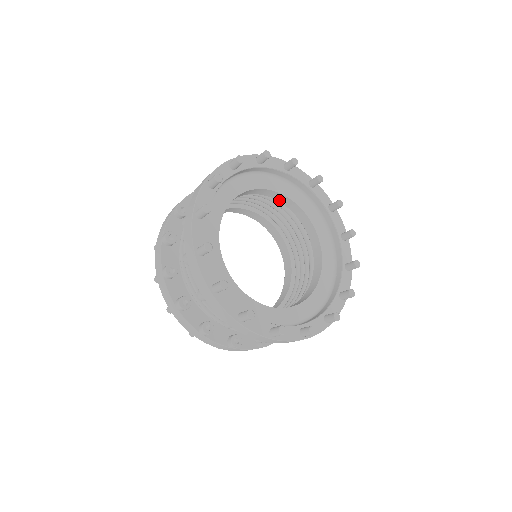
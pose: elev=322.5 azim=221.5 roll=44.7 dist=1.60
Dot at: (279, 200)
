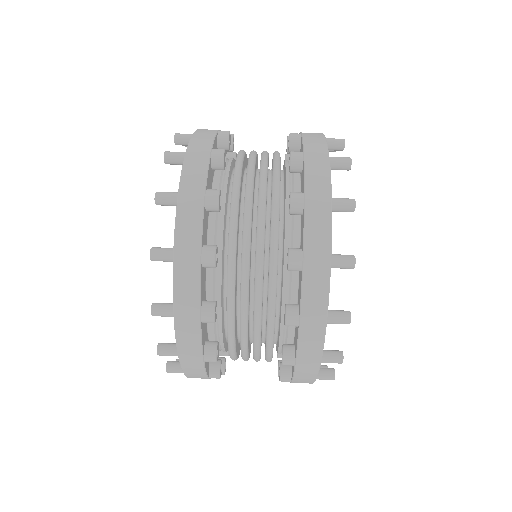
Dot at: occluded
